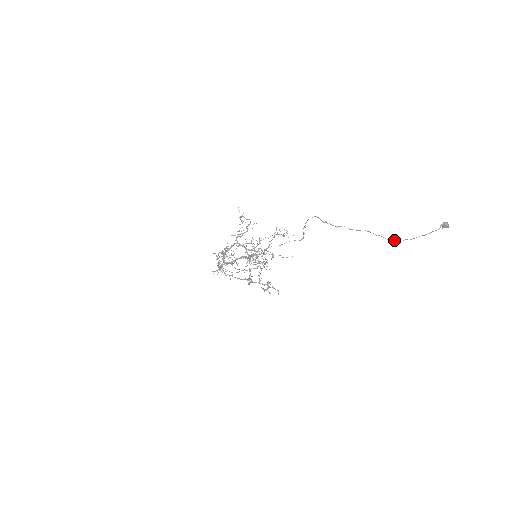
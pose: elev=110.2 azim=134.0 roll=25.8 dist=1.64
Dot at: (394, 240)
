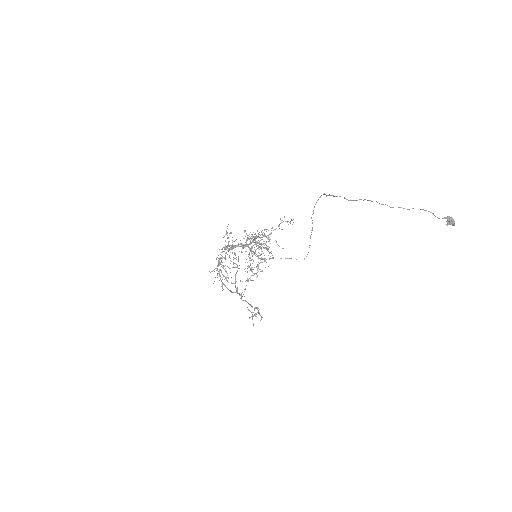
Dot at: occluded
